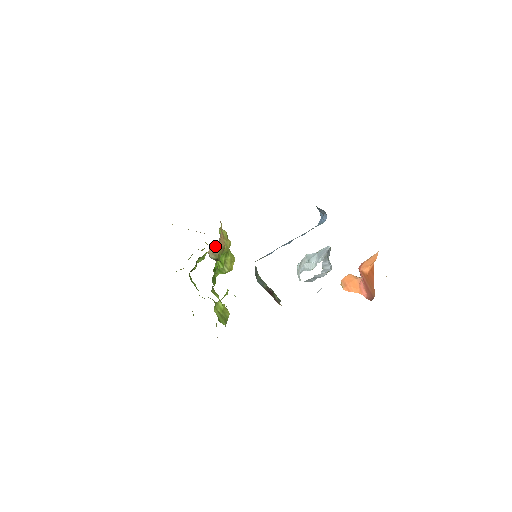
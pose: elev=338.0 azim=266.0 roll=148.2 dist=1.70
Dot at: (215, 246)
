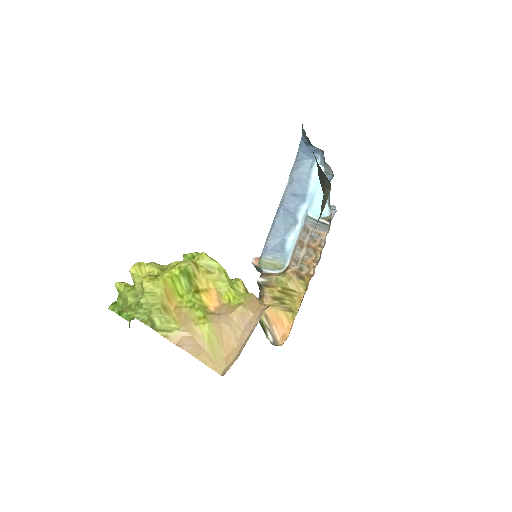
Dot at: occluded
